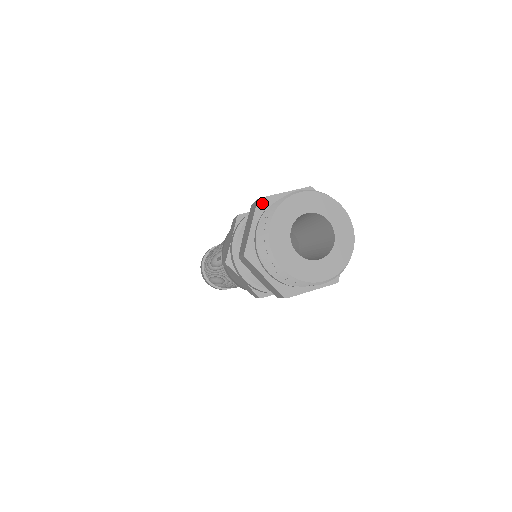
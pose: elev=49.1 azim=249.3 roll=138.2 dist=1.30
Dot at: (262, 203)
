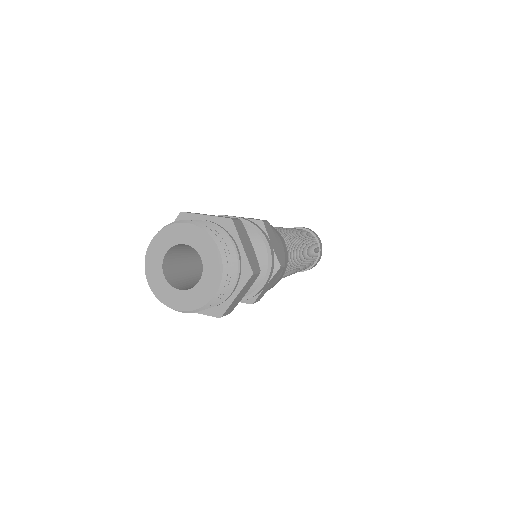
Dot at: occluded
